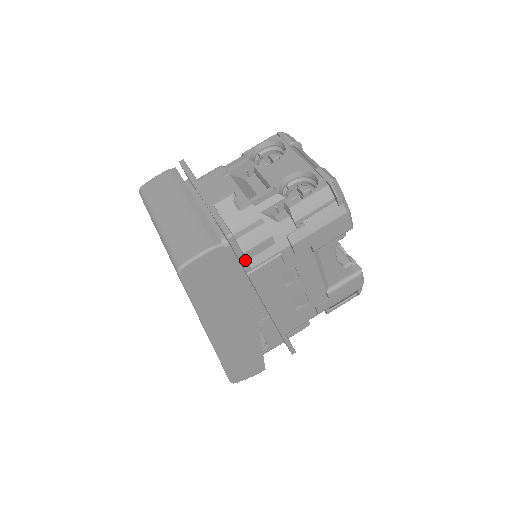
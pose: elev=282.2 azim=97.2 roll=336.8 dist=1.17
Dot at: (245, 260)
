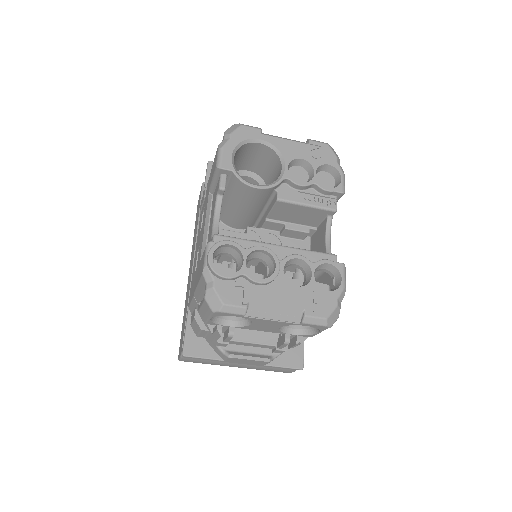
Dot at: occluded
